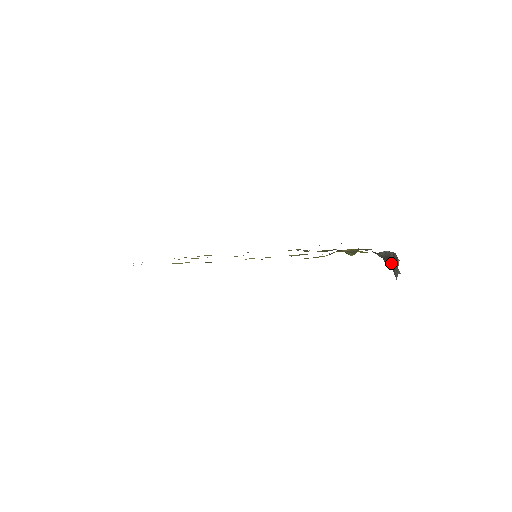
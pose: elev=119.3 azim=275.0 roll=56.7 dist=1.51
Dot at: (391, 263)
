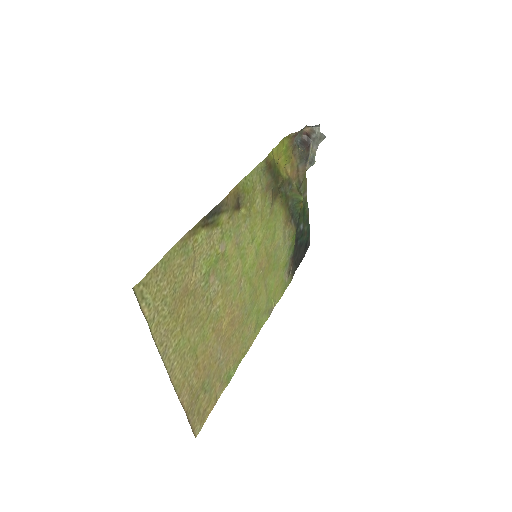
Dot at: (312, 145)
